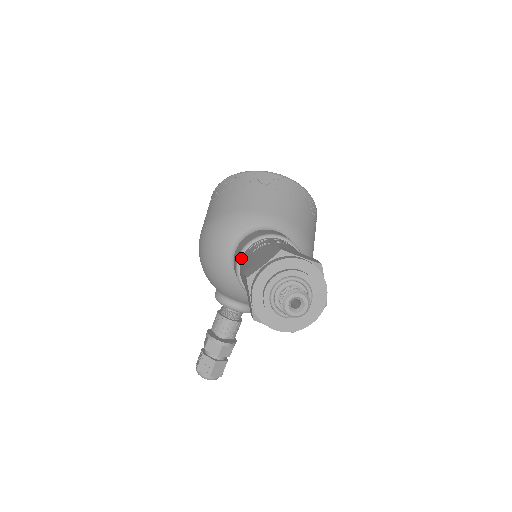
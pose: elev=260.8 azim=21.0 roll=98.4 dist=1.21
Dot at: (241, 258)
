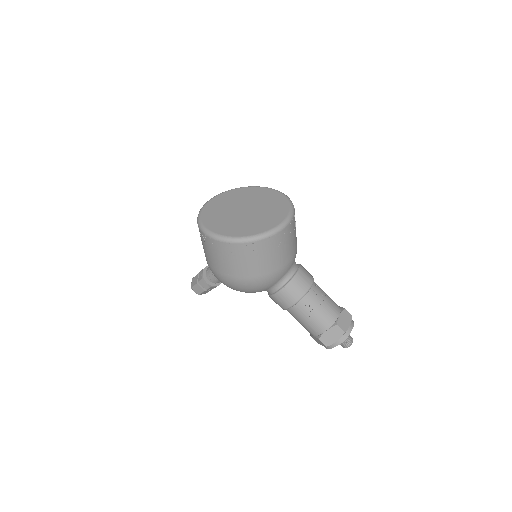
Dot at: (290, 308)
